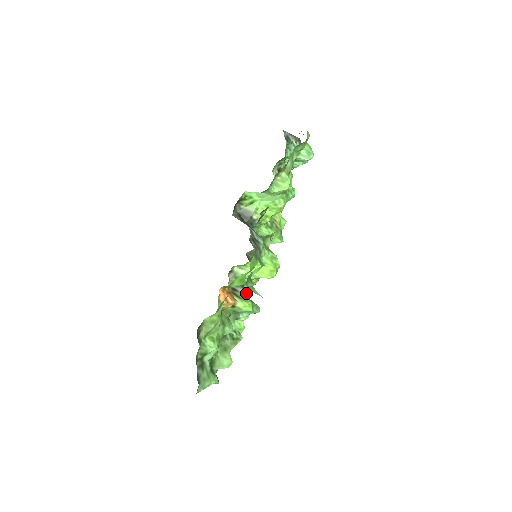
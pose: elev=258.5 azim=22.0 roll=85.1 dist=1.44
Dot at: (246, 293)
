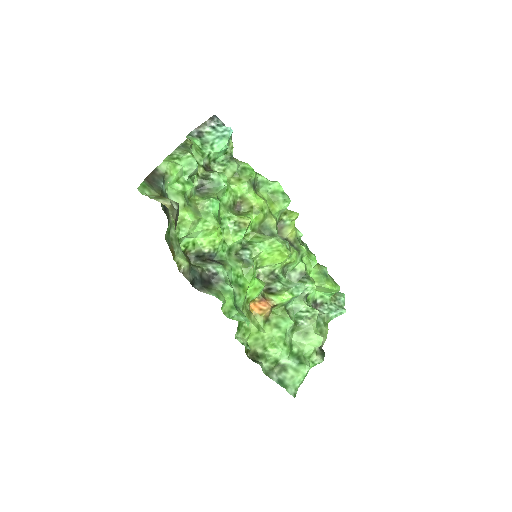
Dot at: (280, 284)
